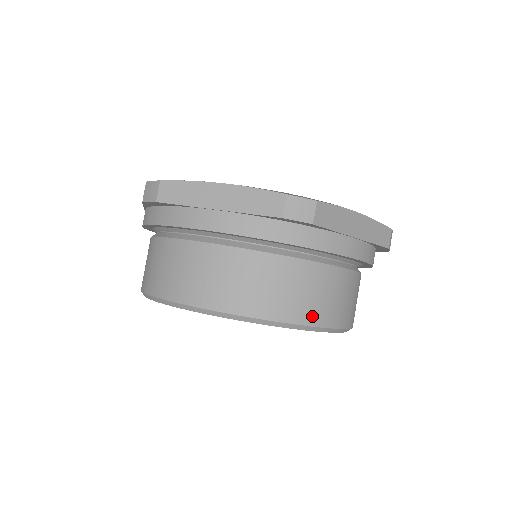
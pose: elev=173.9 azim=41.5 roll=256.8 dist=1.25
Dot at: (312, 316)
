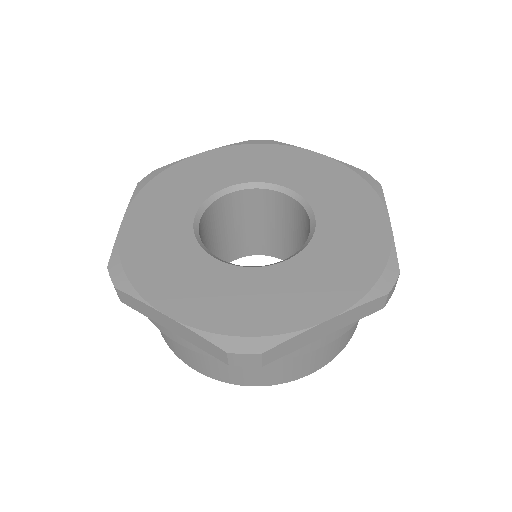
Dot at: occluded
